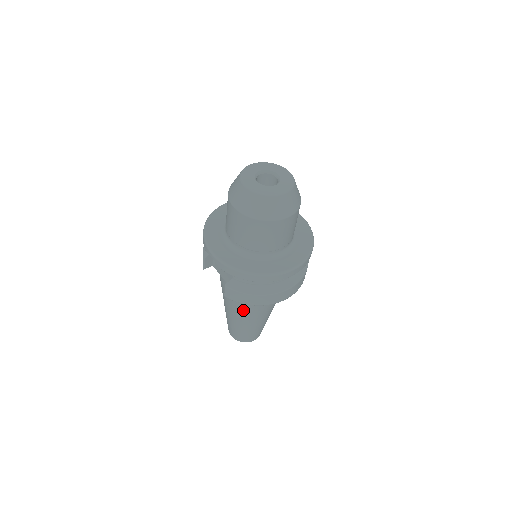
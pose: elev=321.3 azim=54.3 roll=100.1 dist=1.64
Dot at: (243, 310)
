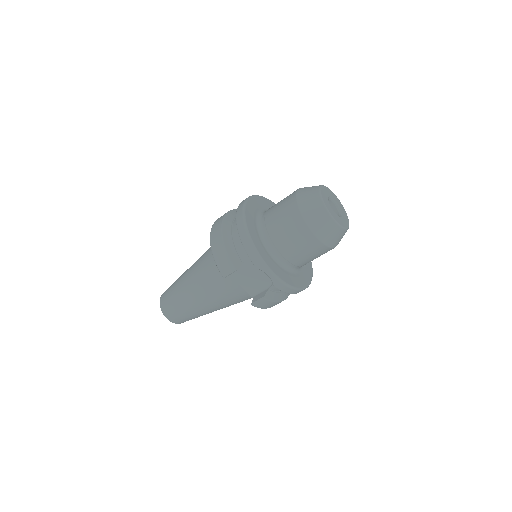
Dot at: (229, 305)
